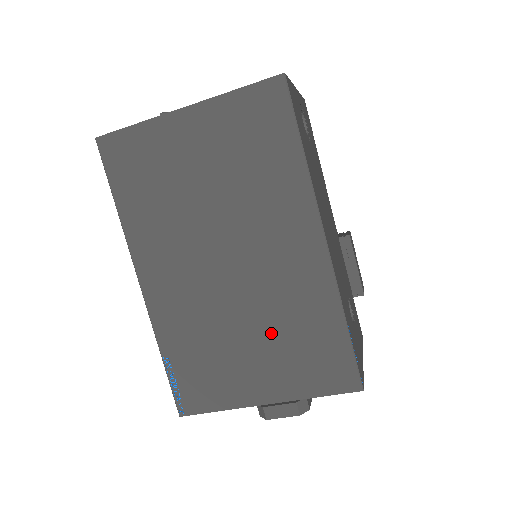
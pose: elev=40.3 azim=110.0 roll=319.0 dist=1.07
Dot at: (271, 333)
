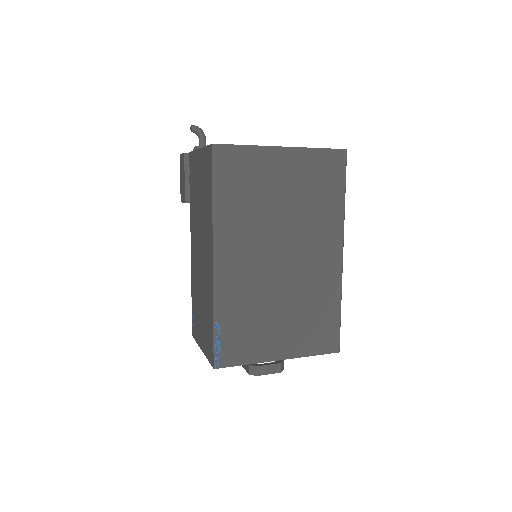
Dot at: (297, 310)
